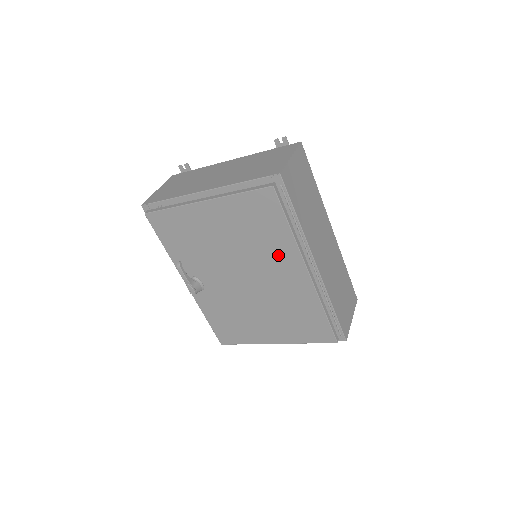
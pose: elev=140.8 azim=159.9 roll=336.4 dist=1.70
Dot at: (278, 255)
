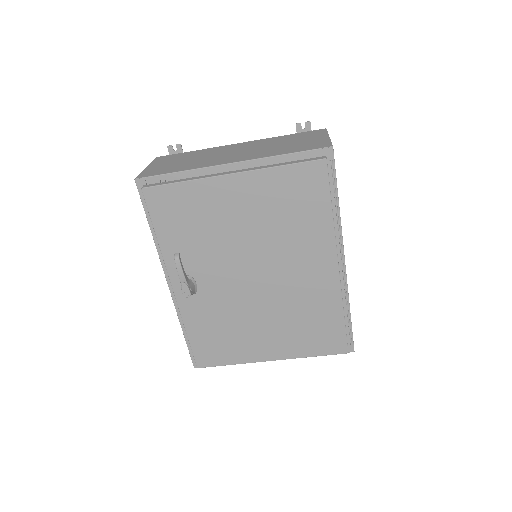
Dot at: (308, 245)
